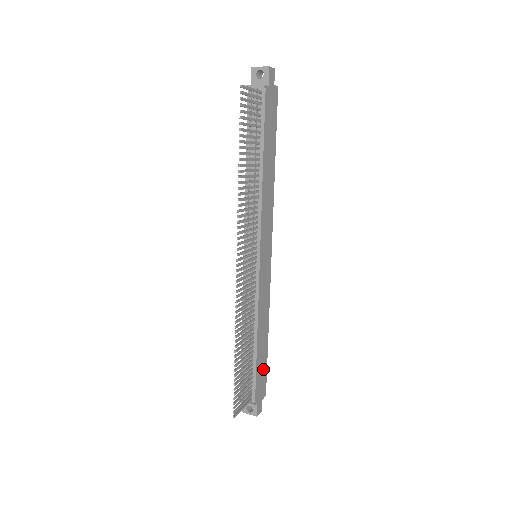
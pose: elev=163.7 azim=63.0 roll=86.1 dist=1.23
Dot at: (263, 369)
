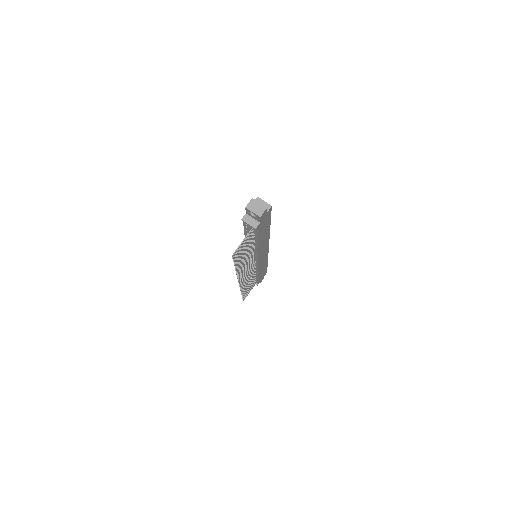
Dot at: (264, 272)
